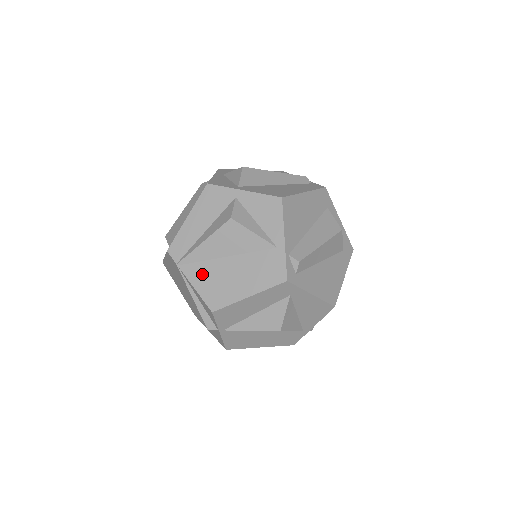
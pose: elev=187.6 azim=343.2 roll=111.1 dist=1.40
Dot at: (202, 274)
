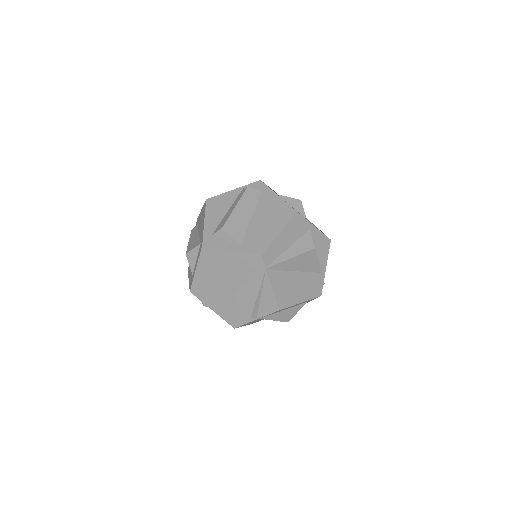
Dot at: (280, 280)
